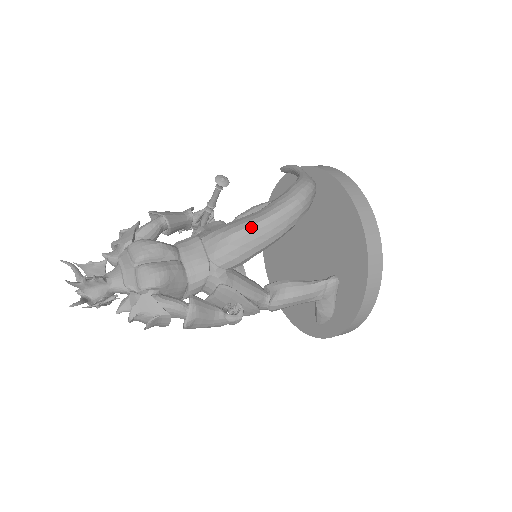
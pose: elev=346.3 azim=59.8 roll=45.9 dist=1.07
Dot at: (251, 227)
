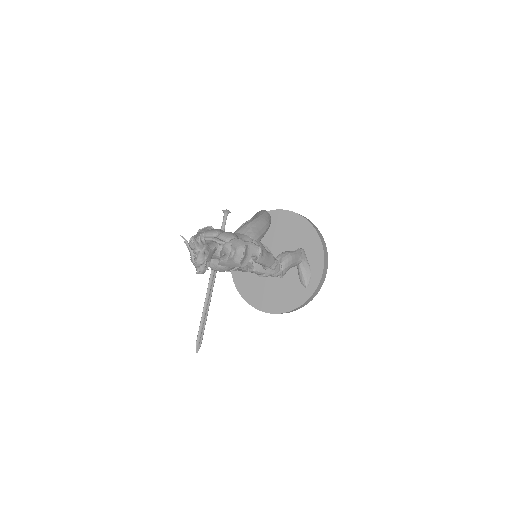
Dot at: (256, 219)
